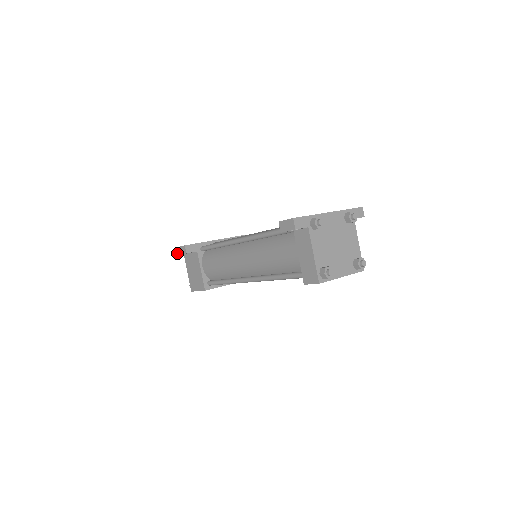
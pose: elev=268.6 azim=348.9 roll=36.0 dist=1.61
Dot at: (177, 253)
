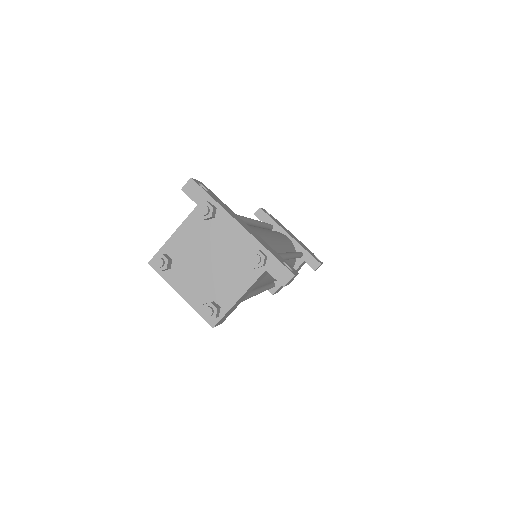
Dot at: occluded
